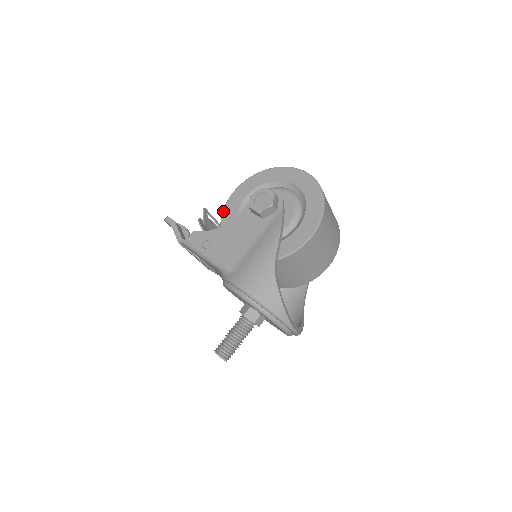
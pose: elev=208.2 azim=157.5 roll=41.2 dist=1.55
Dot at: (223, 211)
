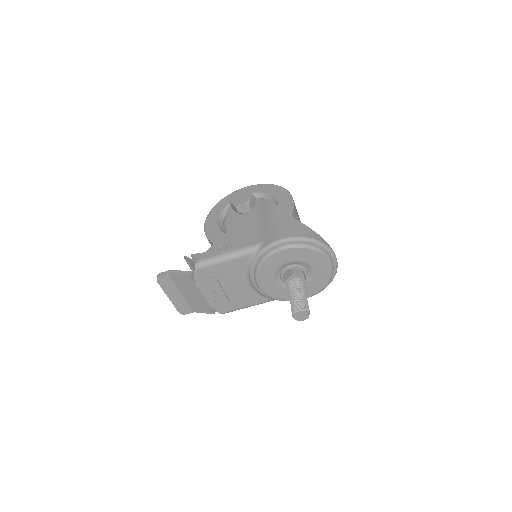
Dot at: (209, 238)
